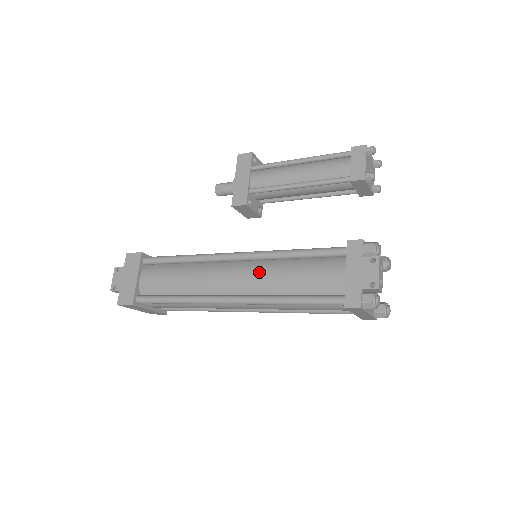
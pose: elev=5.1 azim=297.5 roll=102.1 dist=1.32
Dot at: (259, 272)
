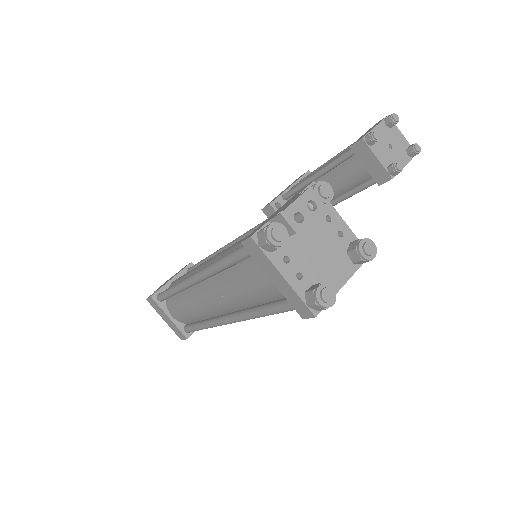
Dot at: (228, 247)
